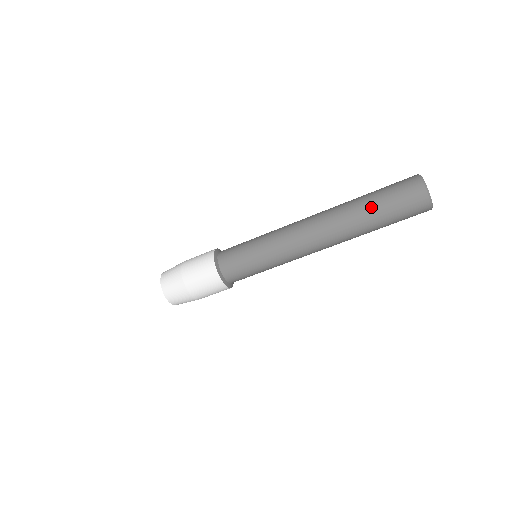
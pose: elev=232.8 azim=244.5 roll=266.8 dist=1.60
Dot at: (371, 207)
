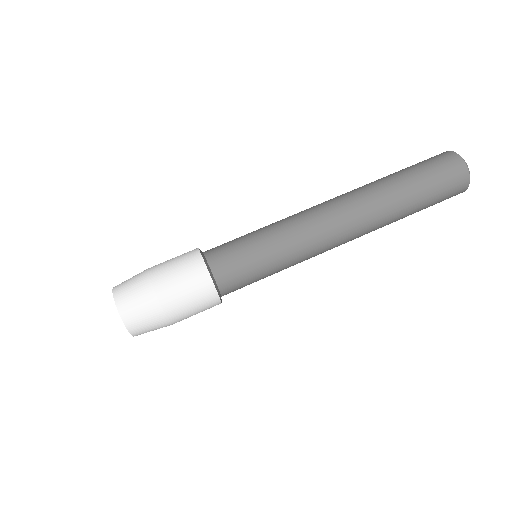
Dot at: (402, 177)
